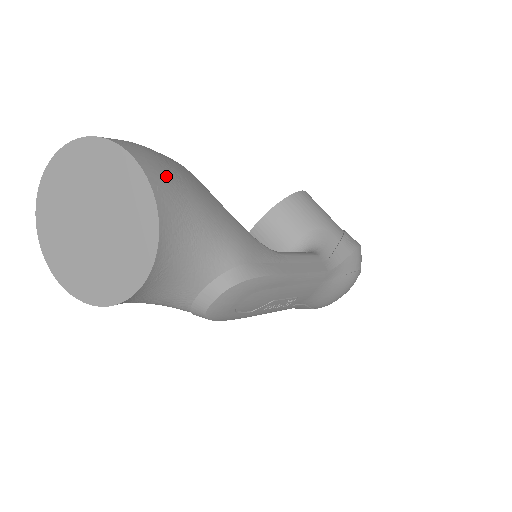
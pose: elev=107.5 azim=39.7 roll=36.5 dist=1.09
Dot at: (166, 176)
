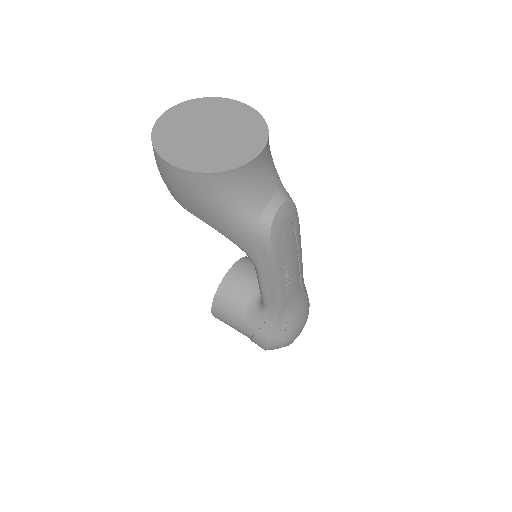
Dot at: occluded
